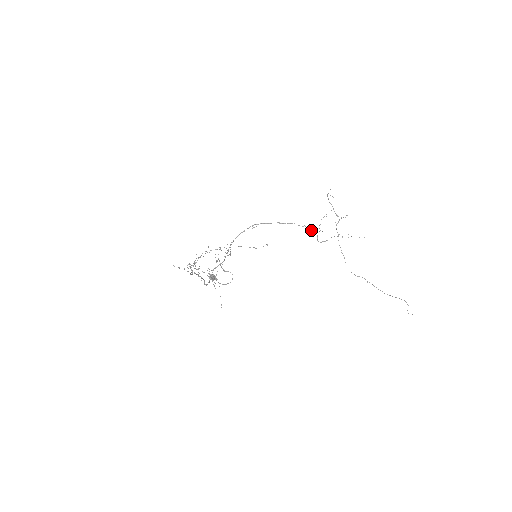
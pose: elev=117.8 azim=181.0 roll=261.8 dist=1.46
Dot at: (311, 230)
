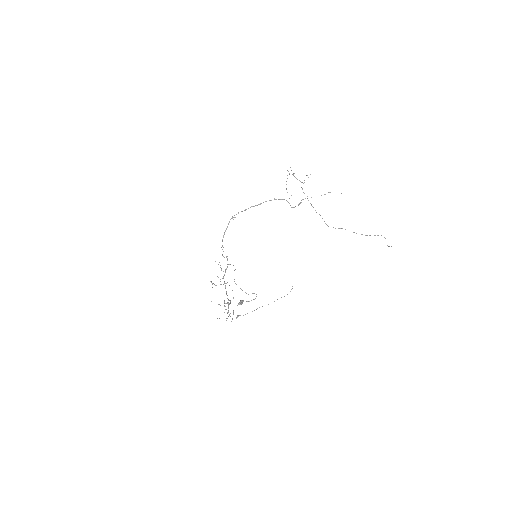
Dot at: occluded
